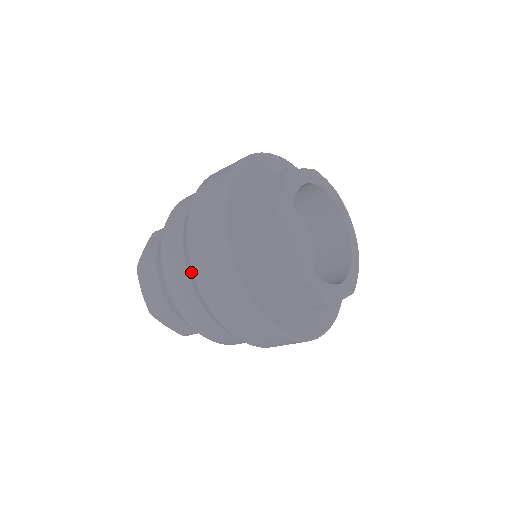
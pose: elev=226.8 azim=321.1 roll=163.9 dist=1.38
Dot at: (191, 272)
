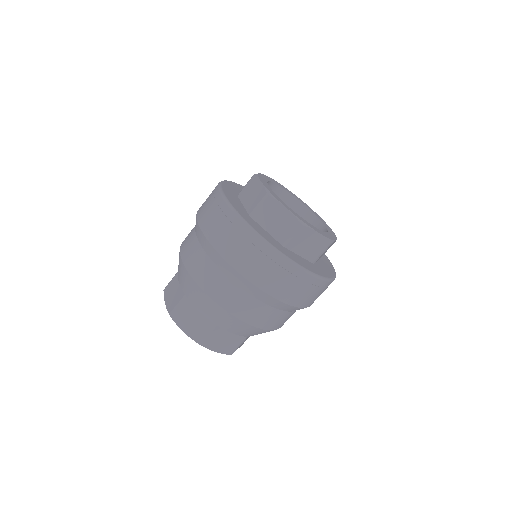
Dot at: (198, 227)
